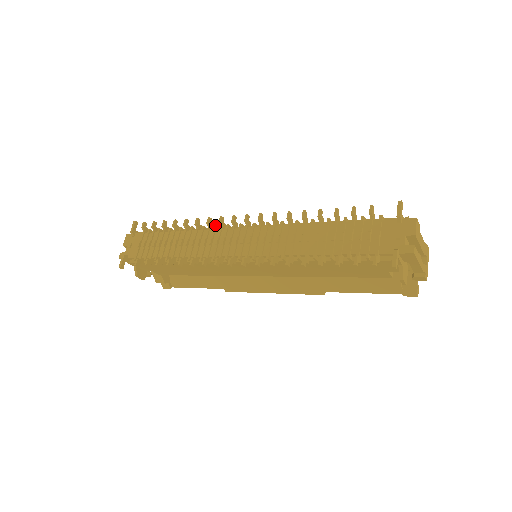
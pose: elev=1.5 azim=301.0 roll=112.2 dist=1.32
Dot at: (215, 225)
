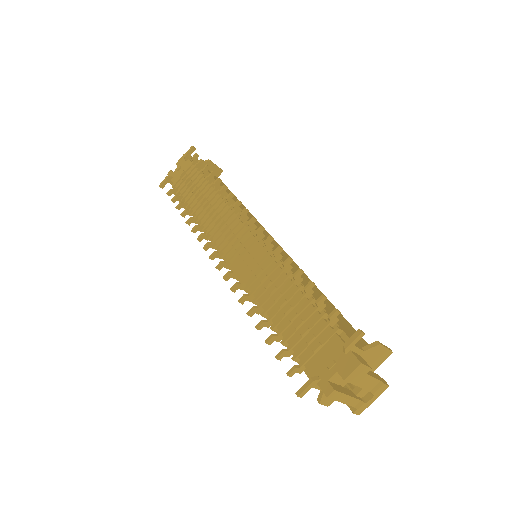
Dot at: occluded
